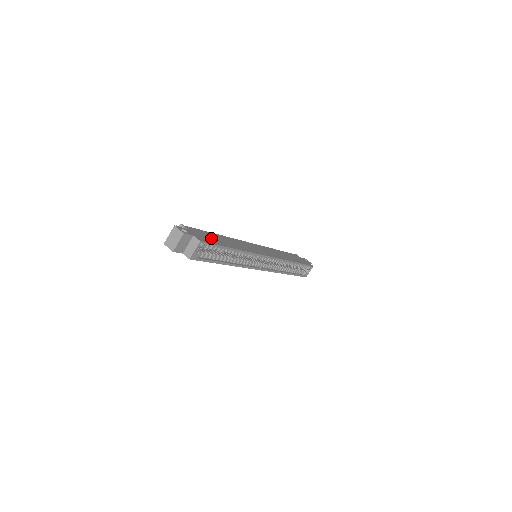
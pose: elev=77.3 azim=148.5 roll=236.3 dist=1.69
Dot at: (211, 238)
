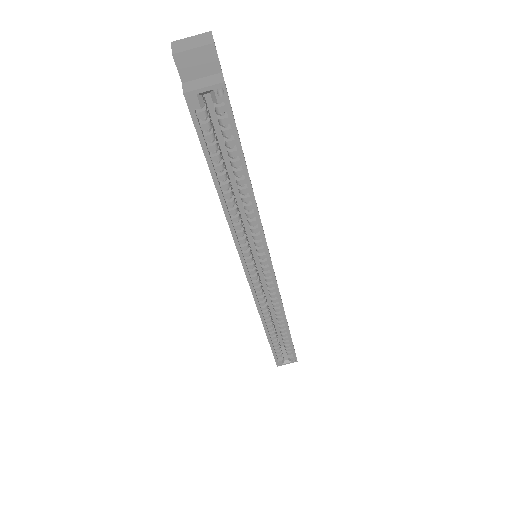
Dot at: occluded
